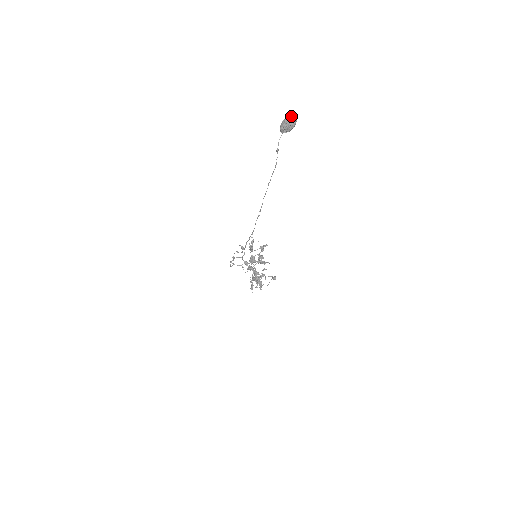
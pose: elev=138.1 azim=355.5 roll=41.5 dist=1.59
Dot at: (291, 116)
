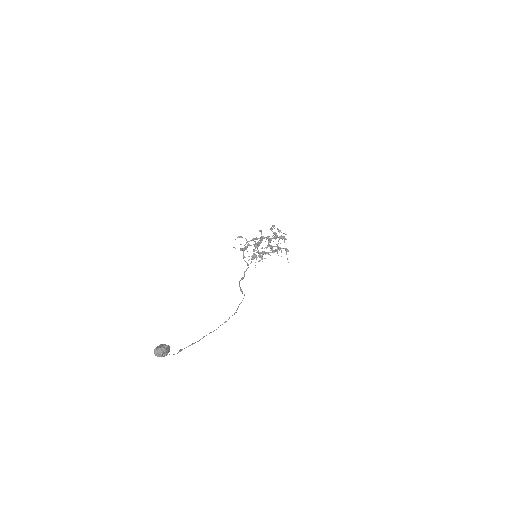
Dot at: (156, 351)
